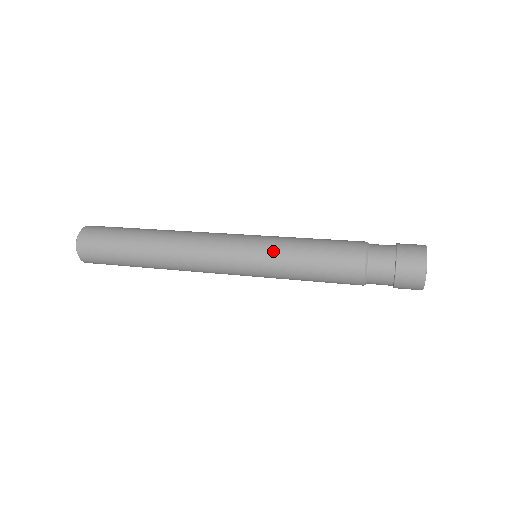
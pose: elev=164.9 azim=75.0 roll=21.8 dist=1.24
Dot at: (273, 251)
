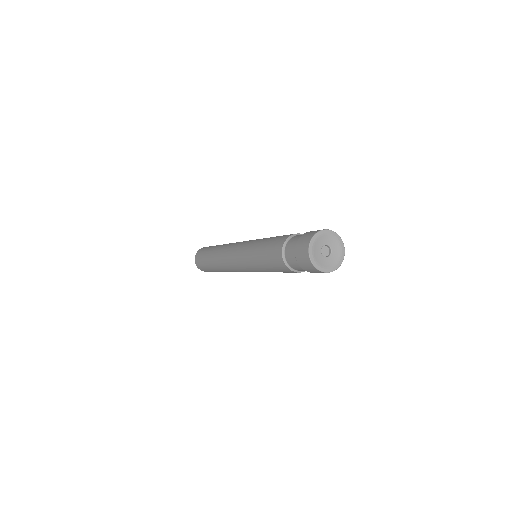
Dot at: (250, 247)
